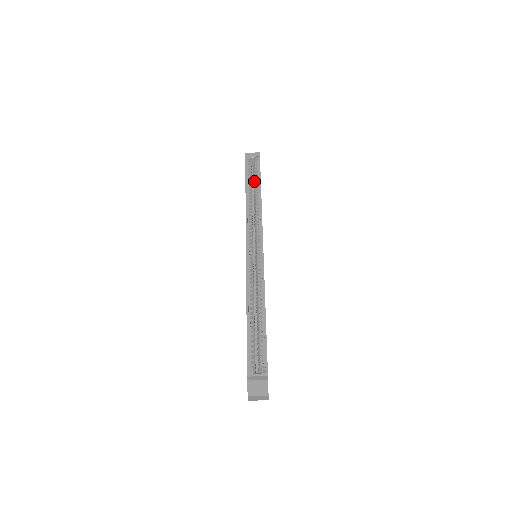
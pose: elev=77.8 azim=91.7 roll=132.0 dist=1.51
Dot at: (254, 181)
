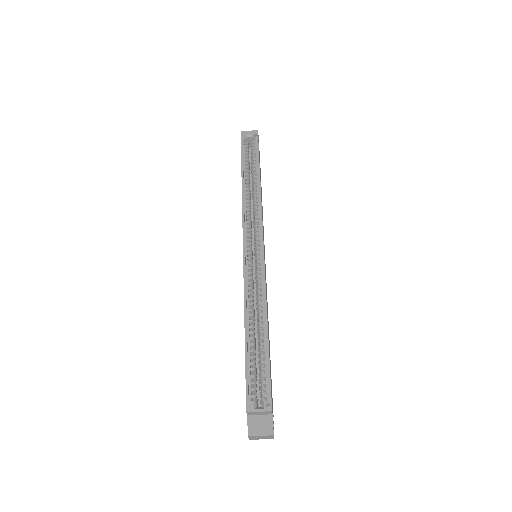
Dot at: occluded
